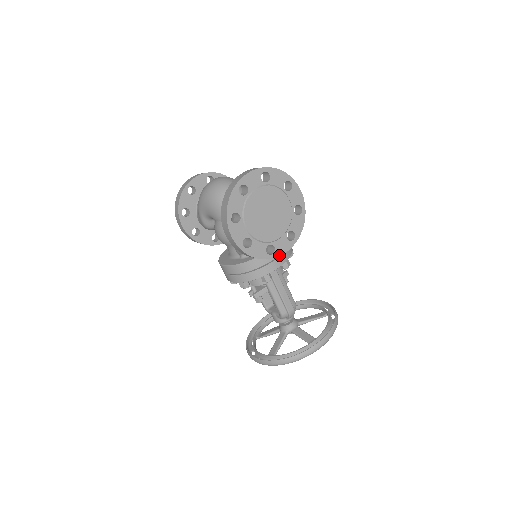
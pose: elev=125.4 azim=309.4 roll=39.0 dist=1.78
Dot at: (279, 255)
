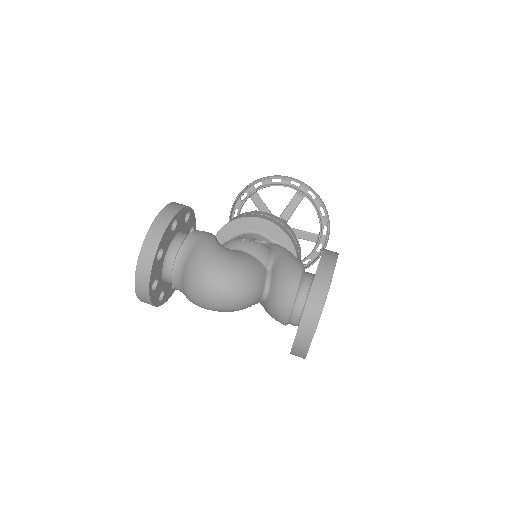
Dot at: occluded
